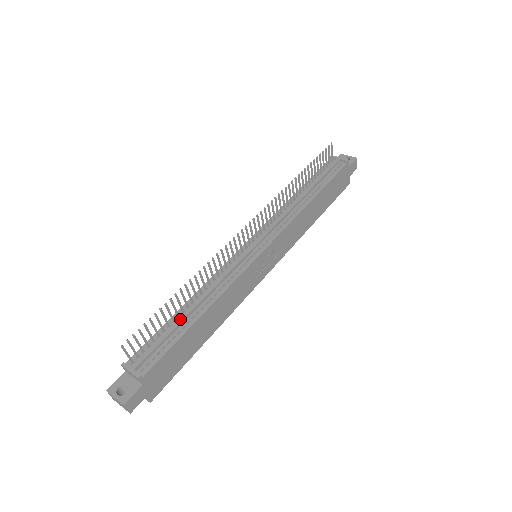
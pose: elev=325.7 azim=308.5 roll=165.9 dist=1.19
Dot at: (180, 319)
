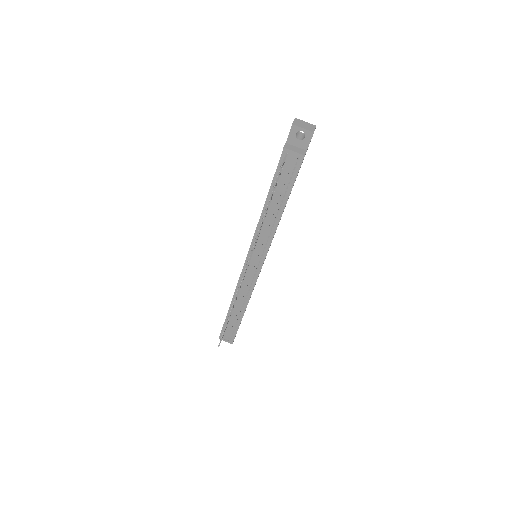
Dot at: (234, 316)
